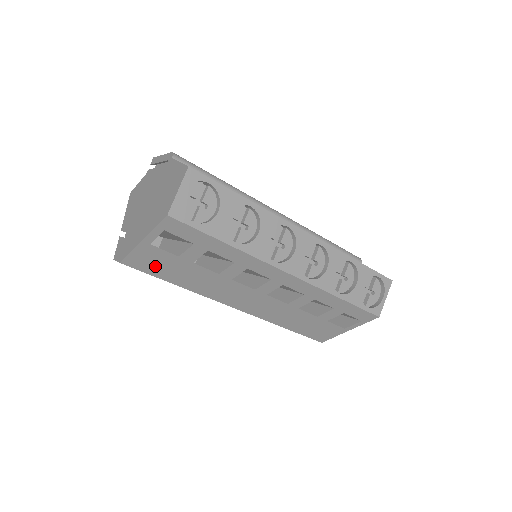
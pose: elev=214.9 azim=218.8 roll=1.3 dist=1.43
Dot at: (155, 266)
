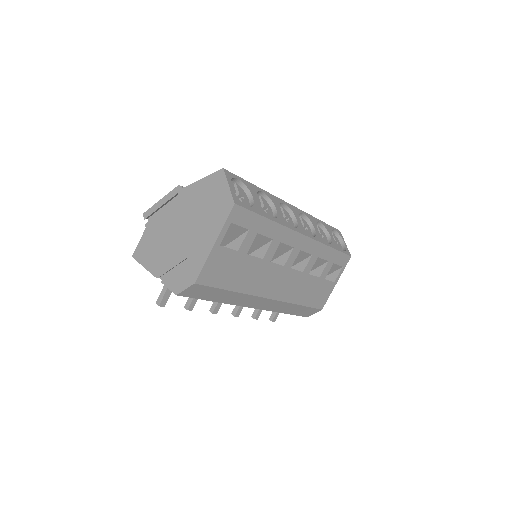
Dot at: (220, 273)
